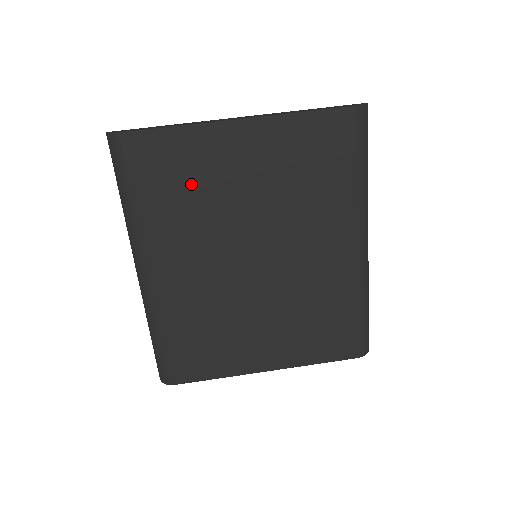
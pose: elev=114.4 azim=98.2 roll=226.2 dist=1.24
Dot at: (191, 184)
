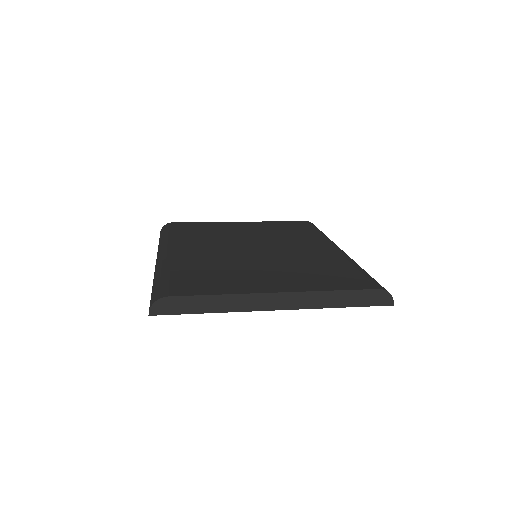
Dot at: (209, 232)
